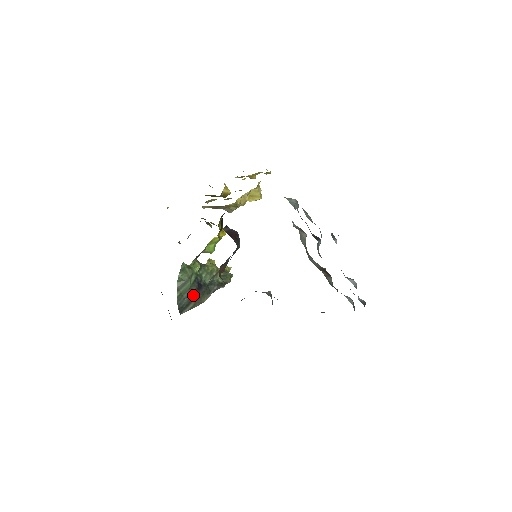
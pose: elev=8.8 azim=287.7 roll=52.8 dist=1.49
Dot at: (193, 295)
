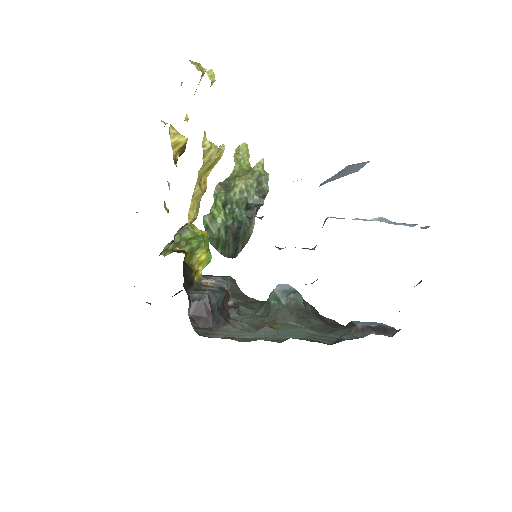
Dot at: (235, 241)
